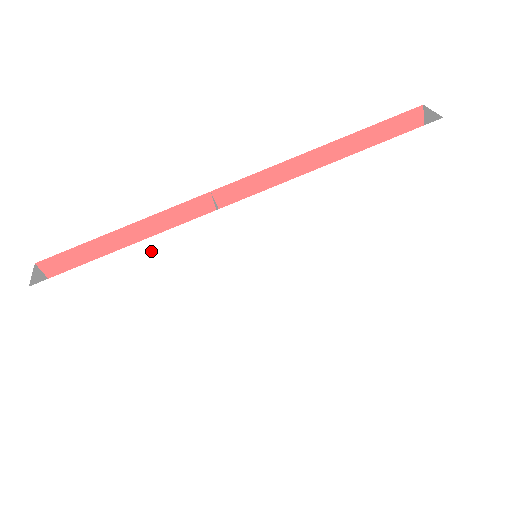
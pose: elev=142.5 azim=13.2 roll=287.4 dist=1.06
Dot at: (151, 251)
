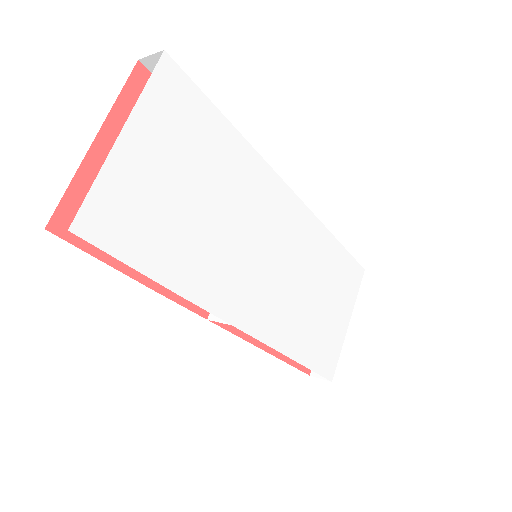
Dot at: (242, 153)
